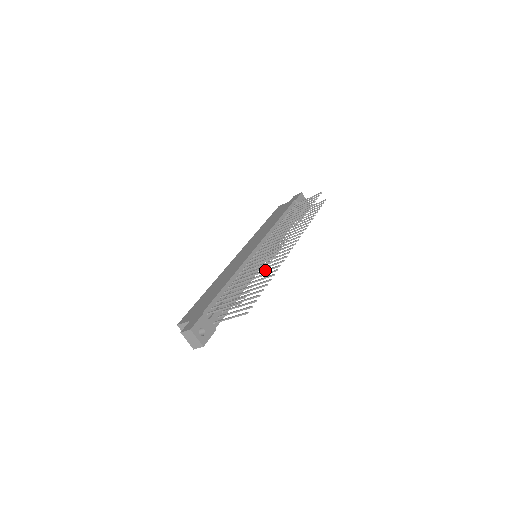
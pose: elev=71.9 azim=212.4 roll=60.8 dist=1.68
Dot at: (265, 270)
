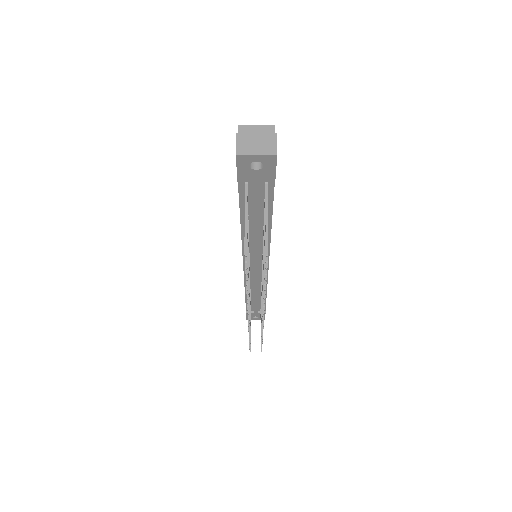
Dot at: (249, 339)
